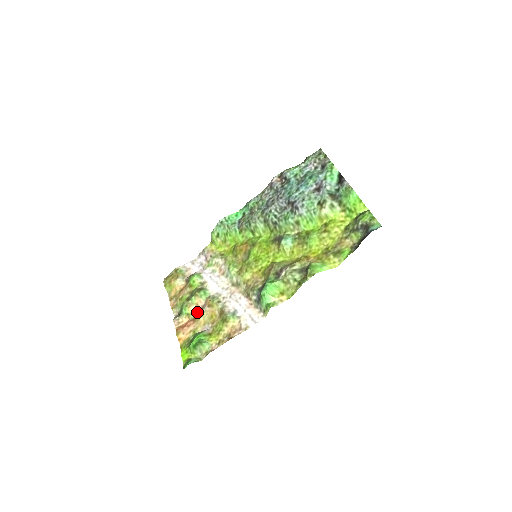
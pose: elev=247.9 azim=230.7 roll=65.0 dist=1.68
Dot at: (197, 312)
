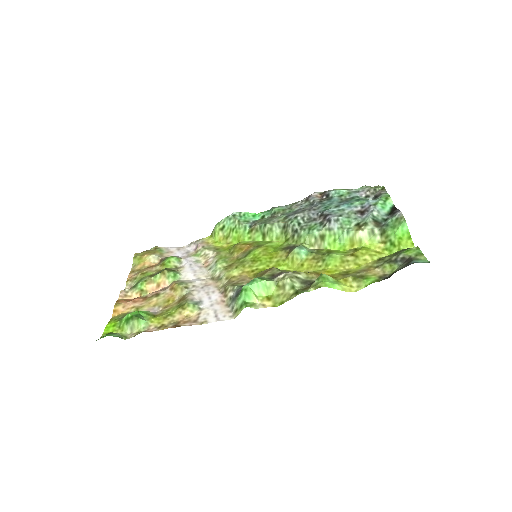
Dot at: (154, 292)
